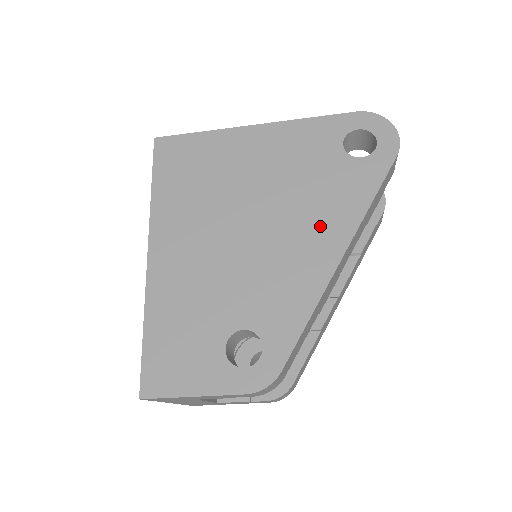
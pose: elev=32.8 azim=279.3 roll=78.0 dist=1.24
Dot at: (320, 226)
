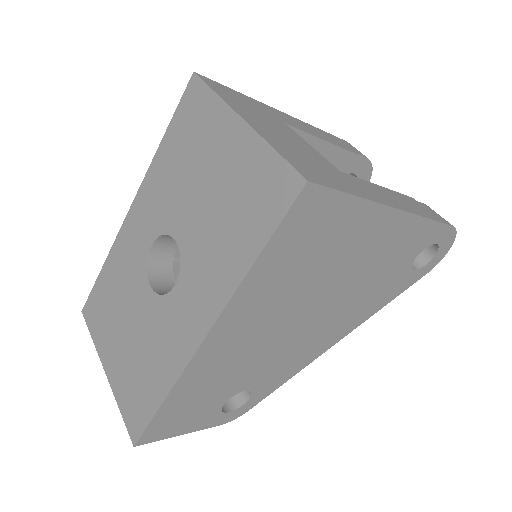
Dot at: (347, 320)
